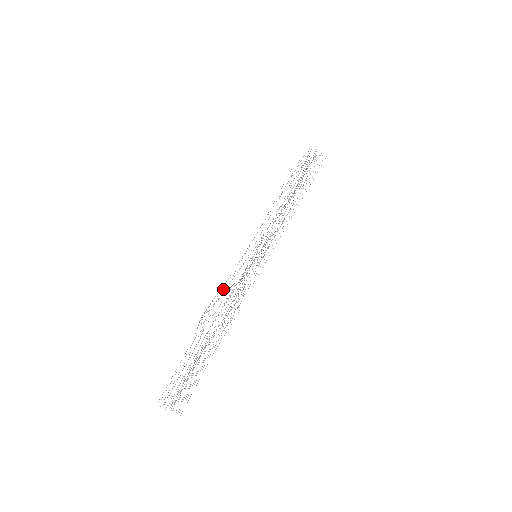
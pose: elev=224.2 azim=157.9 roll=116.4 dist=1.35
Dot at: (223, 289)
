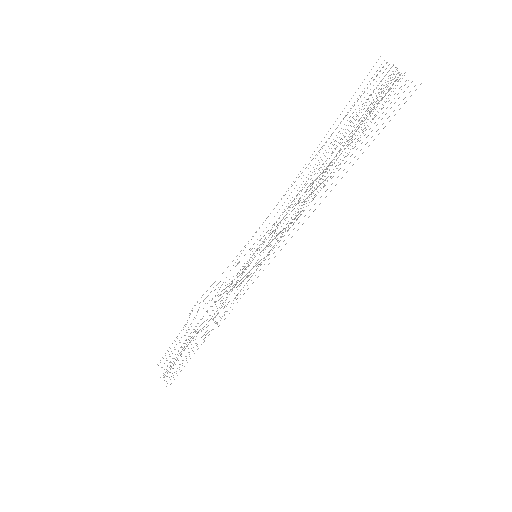
Dot at: occluded
